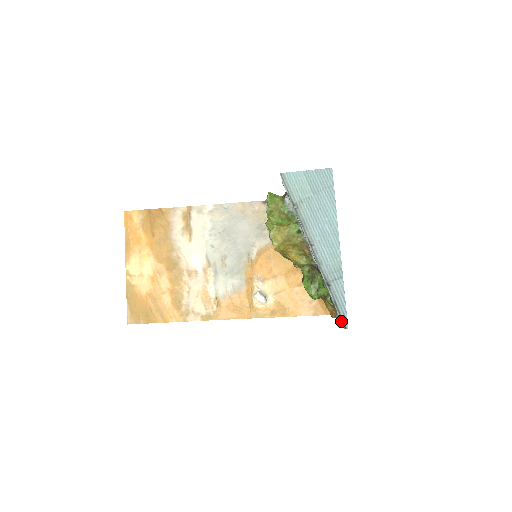
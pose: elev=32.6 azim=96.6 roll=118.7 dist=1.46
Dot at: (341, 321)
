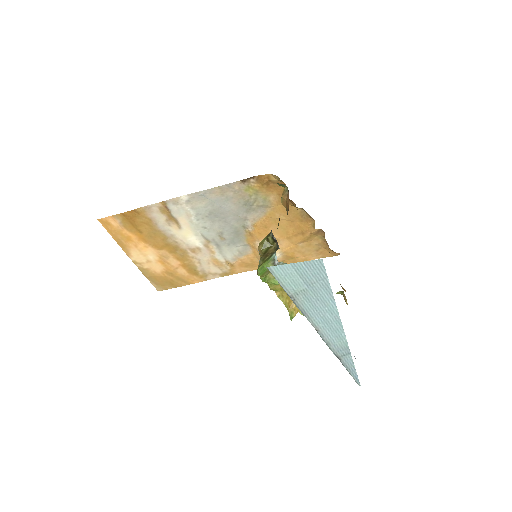
Dot at: (354, 378)
